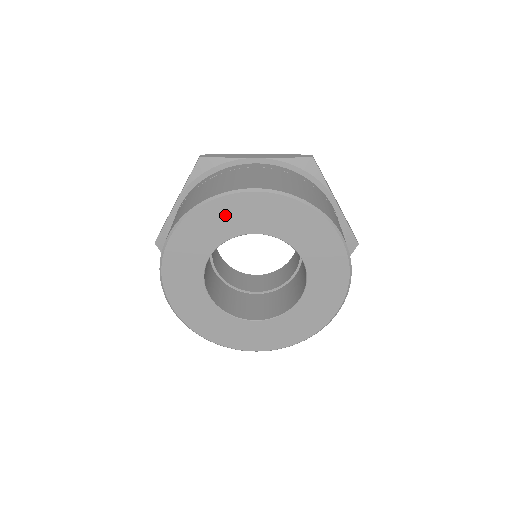
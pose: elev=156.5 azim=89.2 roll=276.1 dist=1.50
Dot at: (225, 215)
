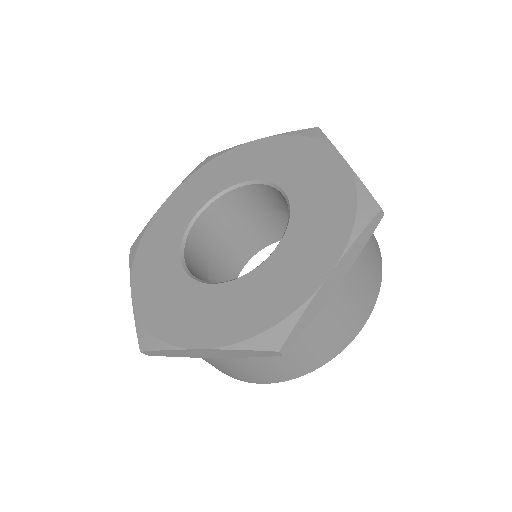
Dot at: occluded
